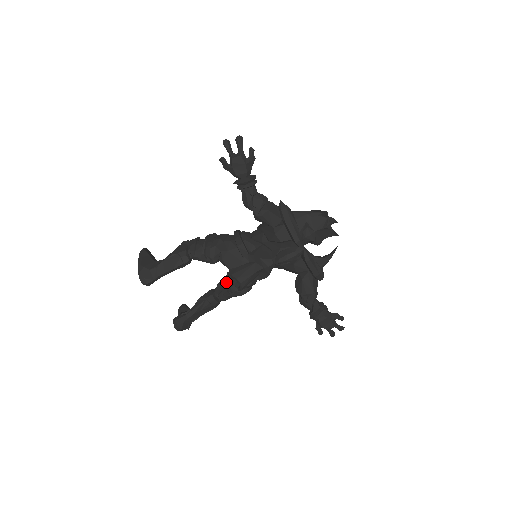
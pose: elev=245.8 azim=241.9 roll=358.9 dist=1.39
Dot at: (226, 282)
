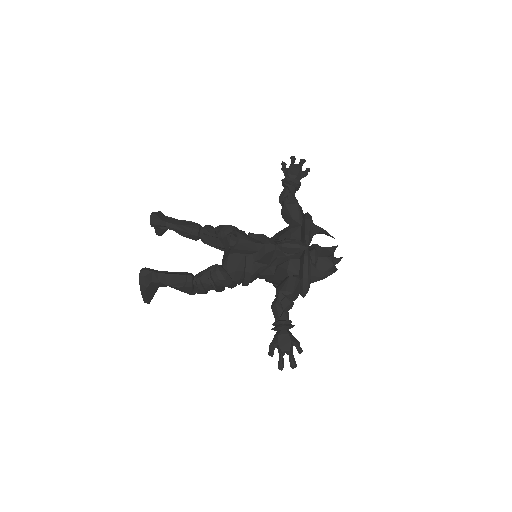
Dot at: occluded
